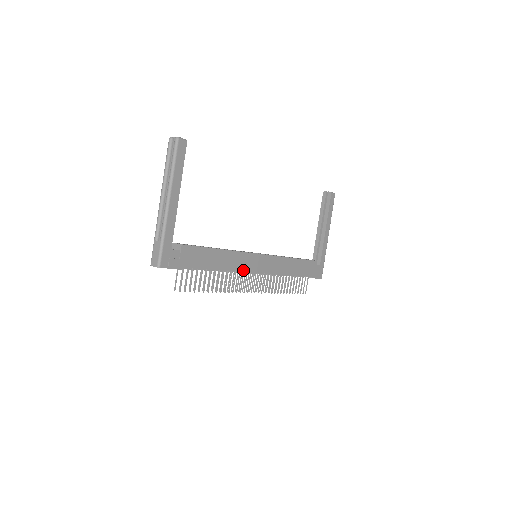
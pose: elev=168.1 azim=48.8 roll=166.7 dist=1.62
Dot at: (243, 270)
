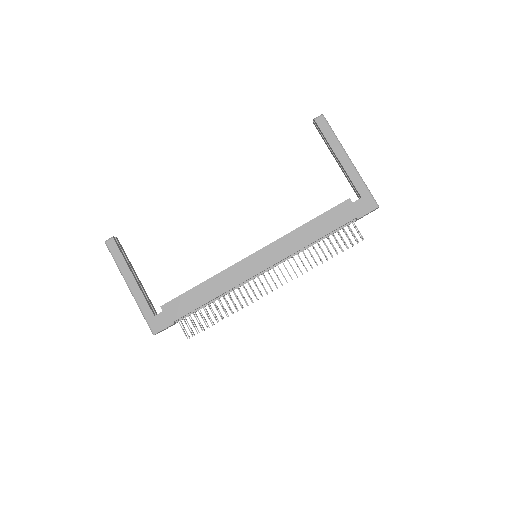
Dot at: (242, 281)
